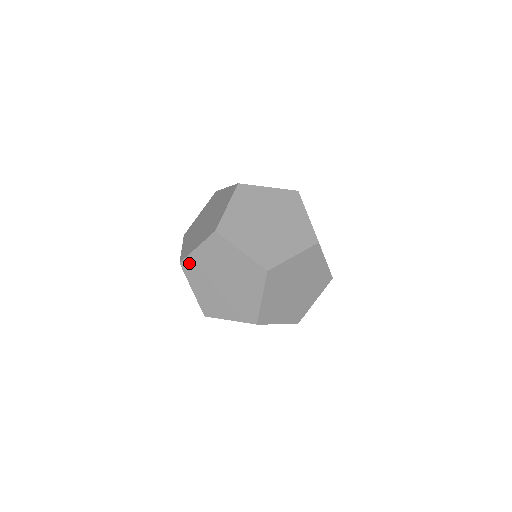
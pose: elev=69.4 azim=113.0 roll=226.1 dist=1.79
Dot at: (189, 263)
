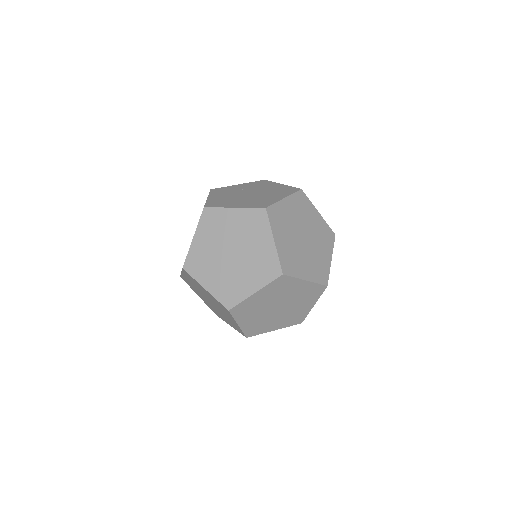
Dot at: (185, 279)
